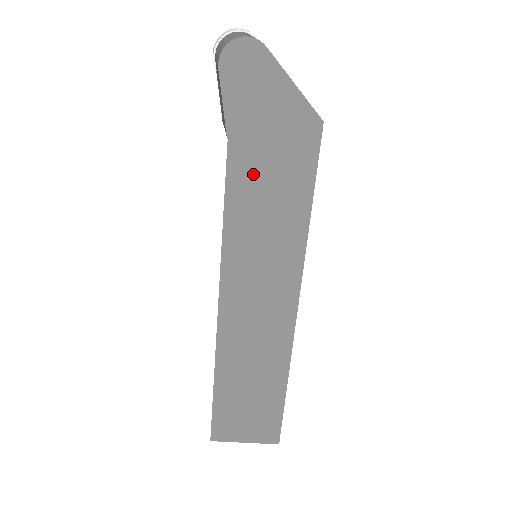
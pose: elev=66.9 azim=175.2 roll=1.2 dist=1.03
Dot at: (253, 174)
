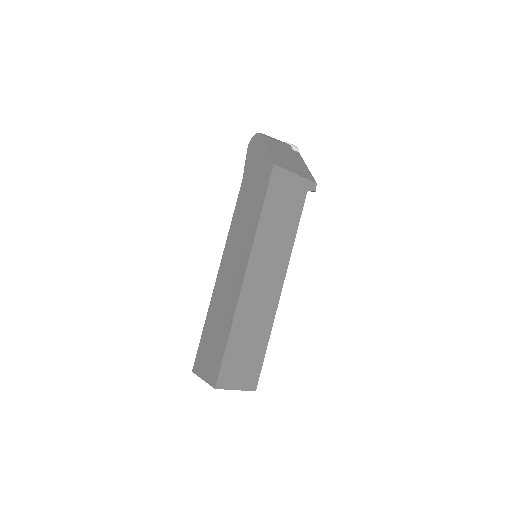
Dot at: (246, 194)
